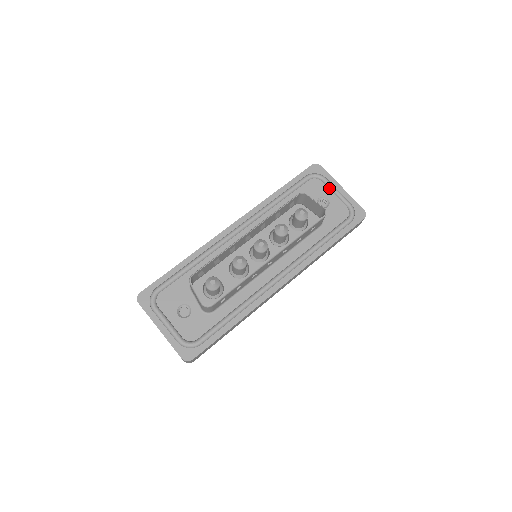
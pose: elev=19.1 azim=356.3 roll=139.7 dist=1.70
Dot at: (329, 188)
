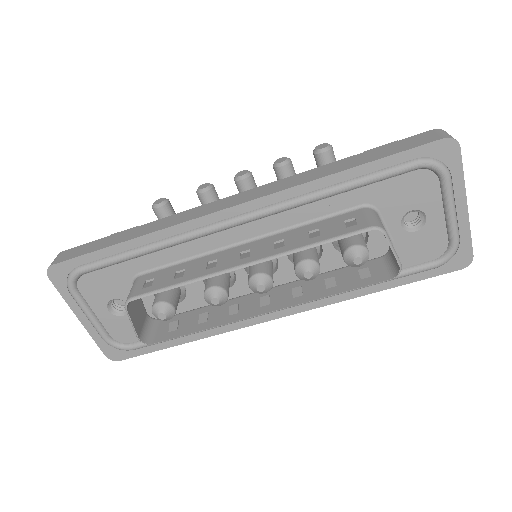
Dot at: (443, 198)
